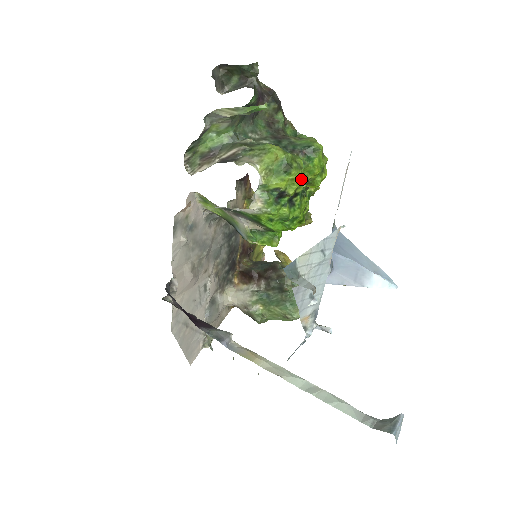
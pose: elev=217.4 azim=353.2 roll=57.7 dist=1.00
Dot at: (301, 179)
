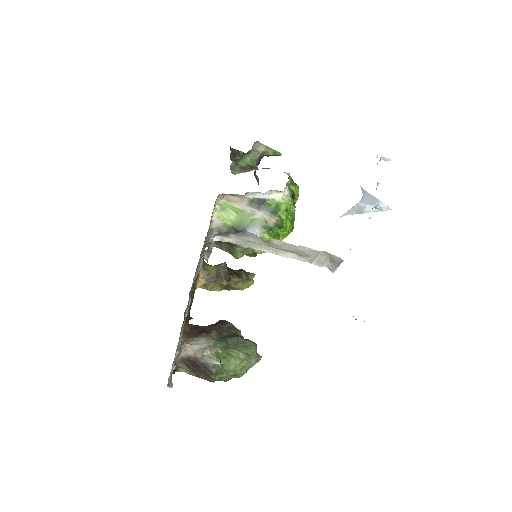
Dot at: (298, 196)
